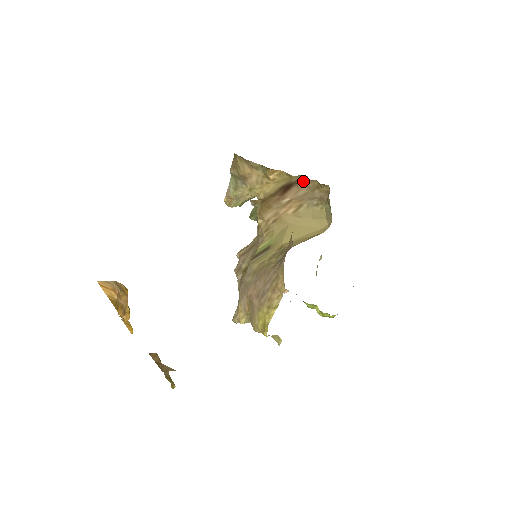
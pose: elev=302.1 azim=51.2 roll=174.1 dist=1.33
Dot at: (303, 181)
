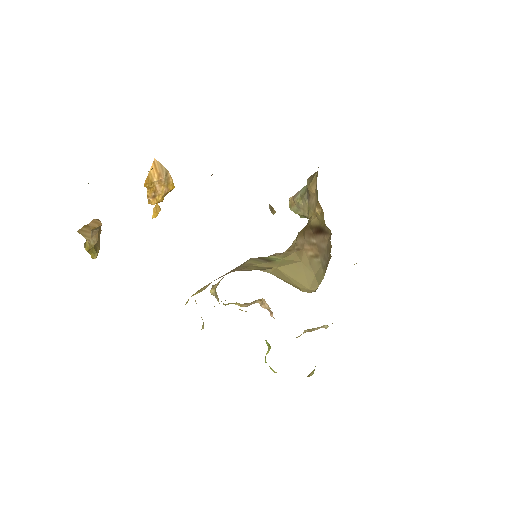
Dot at: (329, 236)
